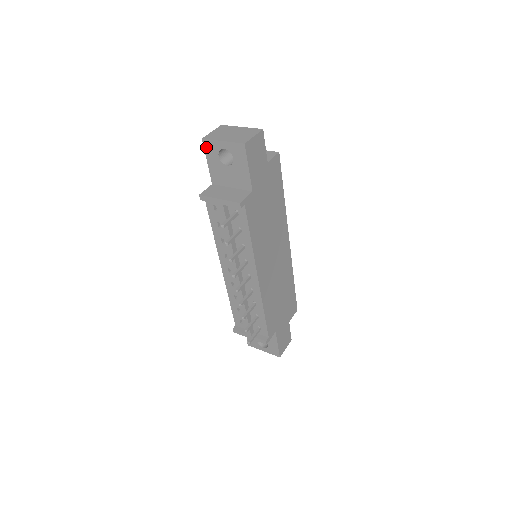
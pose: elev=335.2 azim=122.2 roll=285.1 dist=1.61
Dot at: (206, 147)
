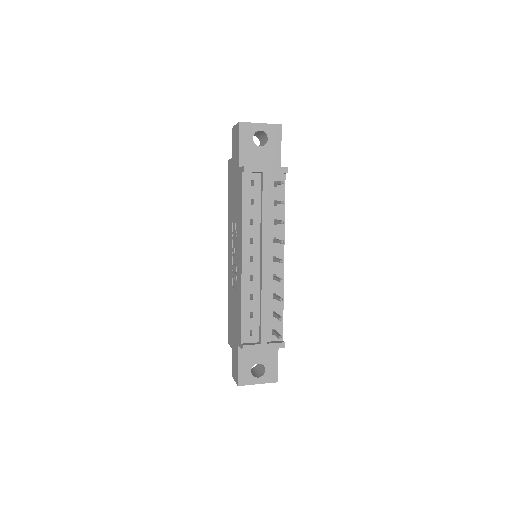
Dot at: (241, 130)
